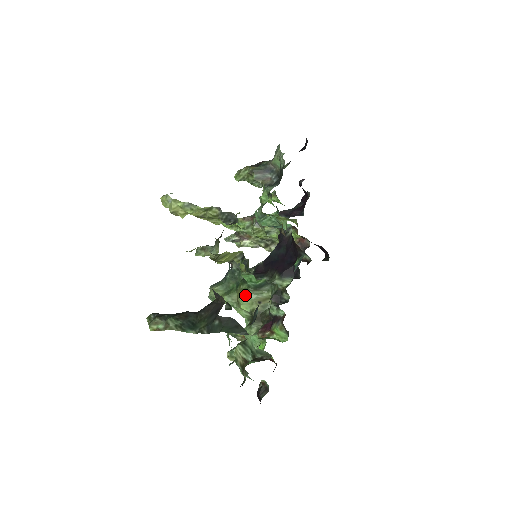
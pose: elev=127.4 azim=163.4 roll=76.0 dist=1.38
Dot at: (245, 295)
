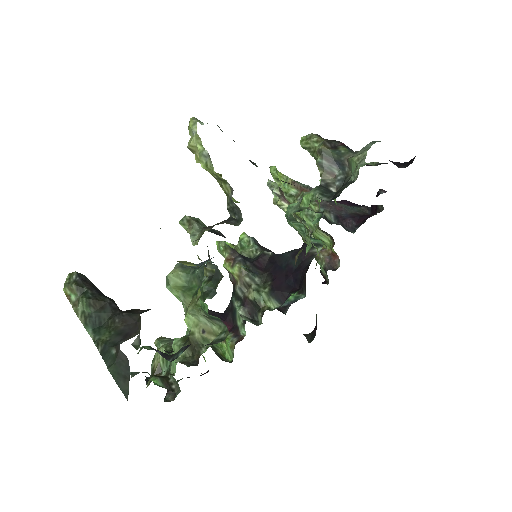
Dot at: (194, 312)
